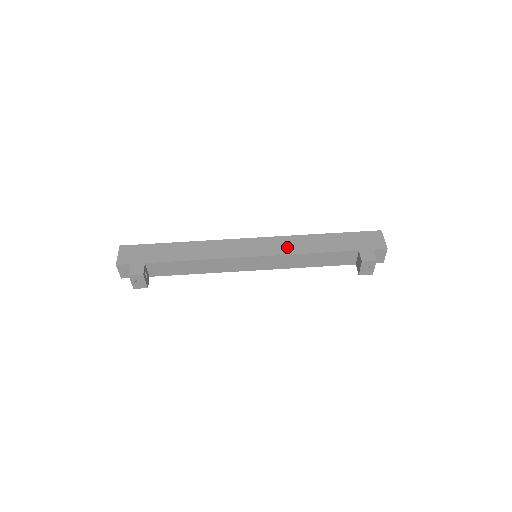
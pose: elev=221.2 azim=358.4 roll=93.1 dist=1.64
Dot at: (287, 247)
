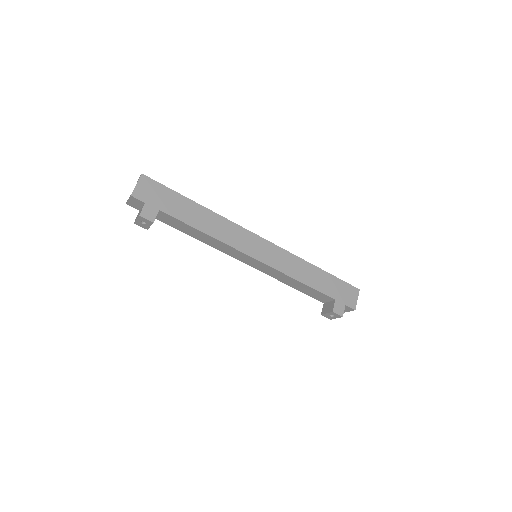
Dot at: (285, 265)
